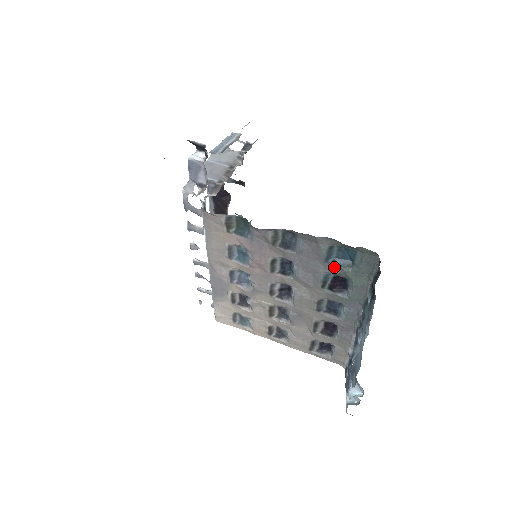
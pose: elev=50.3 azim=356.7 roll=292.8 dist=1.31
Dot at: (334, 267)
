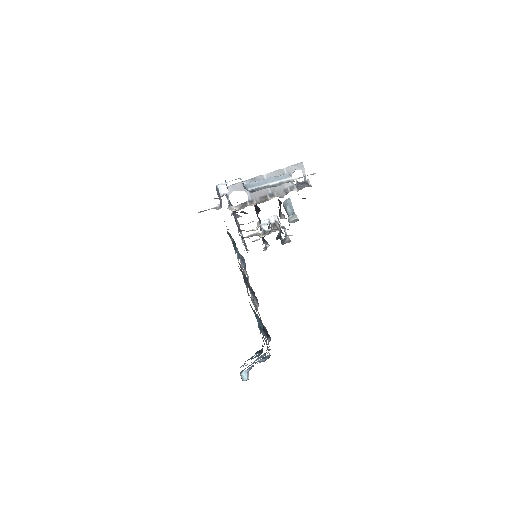
Dot at: occluded
